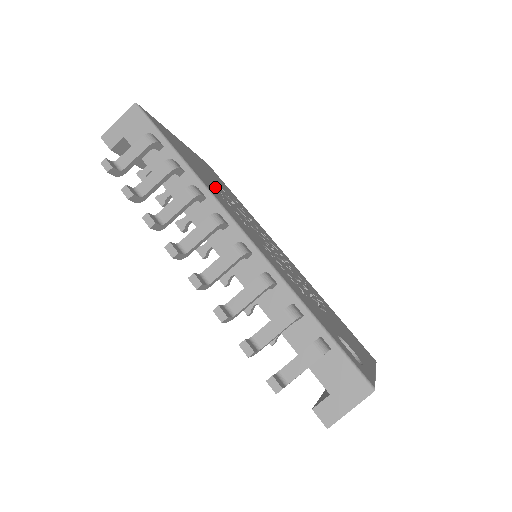
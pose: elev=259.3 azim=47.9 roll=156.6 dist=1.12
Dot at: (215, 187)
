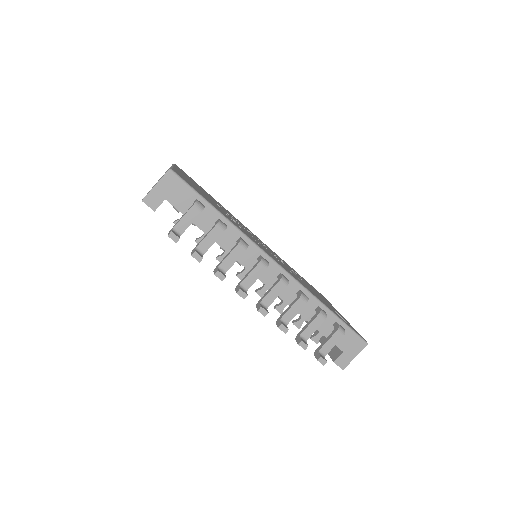
Dot at: (229, 217)
